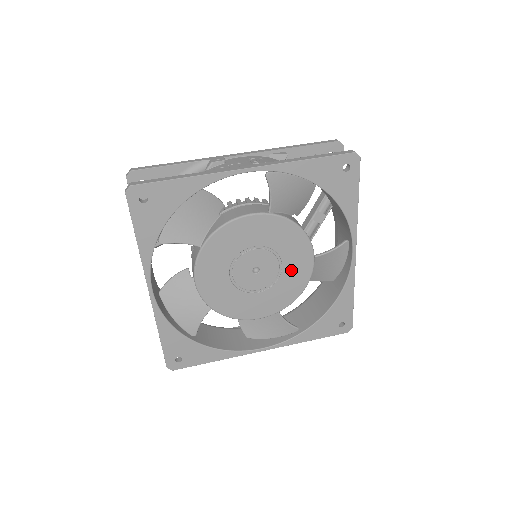
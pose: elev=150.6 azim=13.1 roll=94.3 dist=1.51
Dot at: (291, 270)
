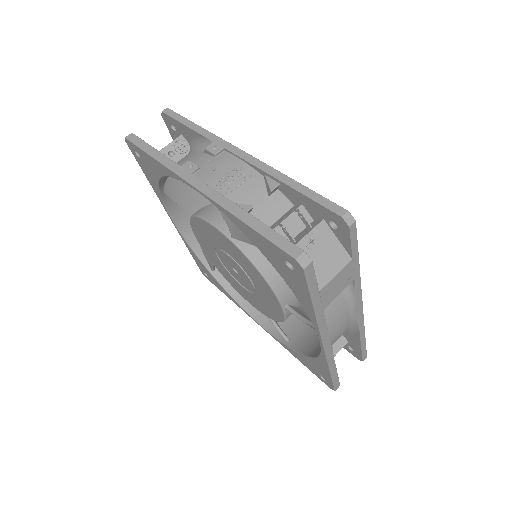
Dot at: (264, 297)
